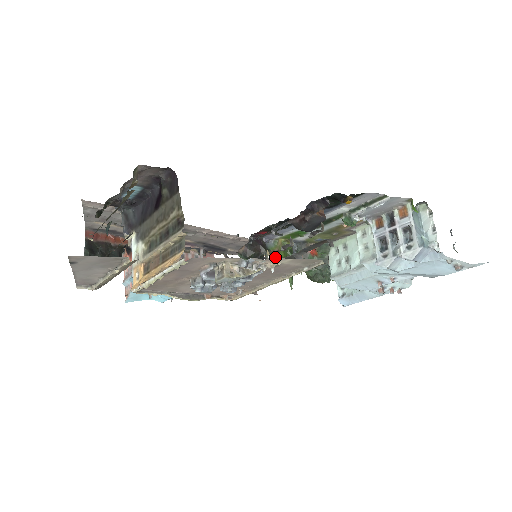
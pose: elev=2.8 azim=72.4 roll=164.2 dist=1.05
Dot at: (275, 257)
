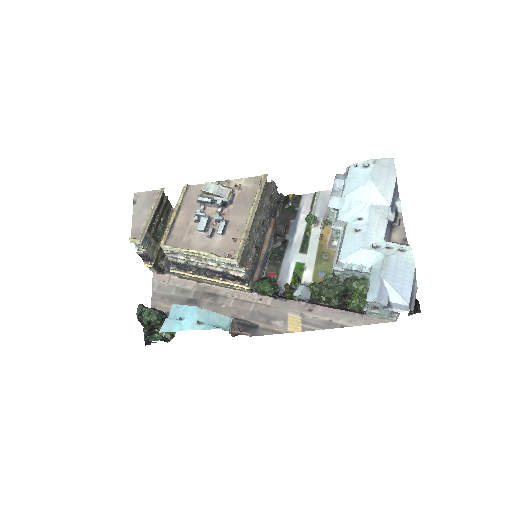
Dot at: occluded
